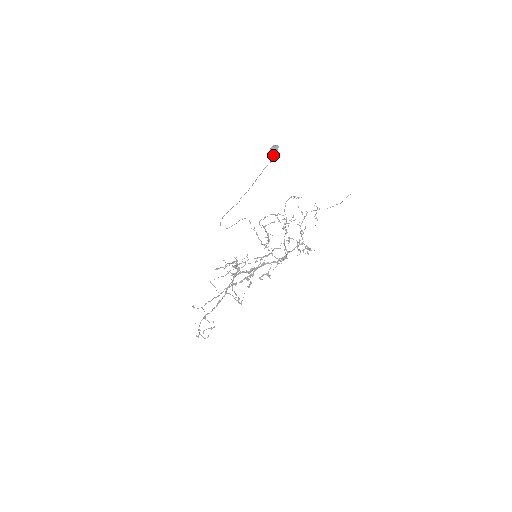
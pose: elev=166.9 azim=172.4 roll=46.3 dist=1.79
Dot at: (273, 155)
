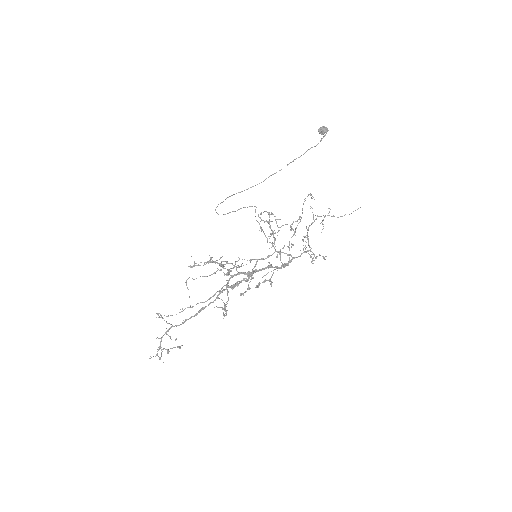
Dot at: (324, 136)
